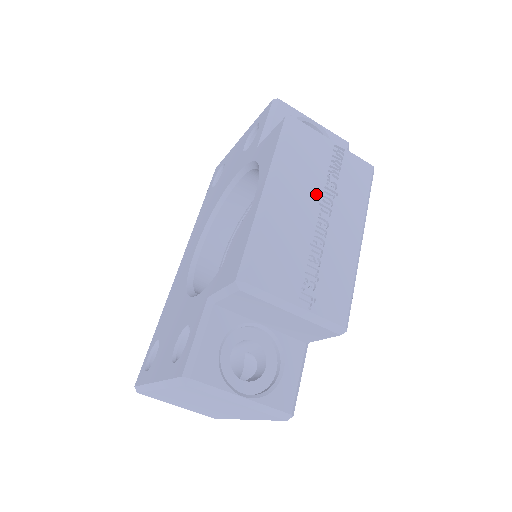
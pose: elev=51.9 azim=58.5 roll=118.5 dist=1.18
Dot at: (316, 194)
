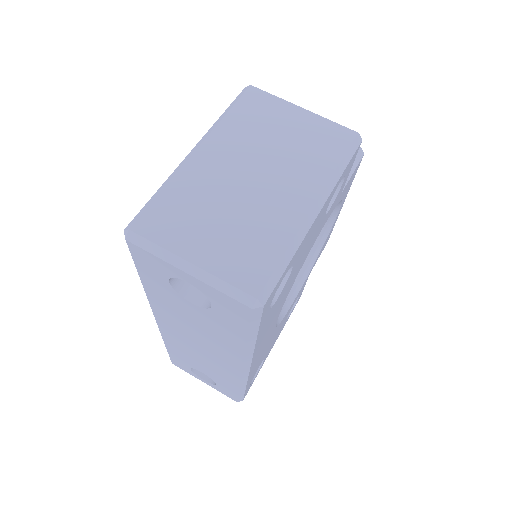
Dot at: occluded
